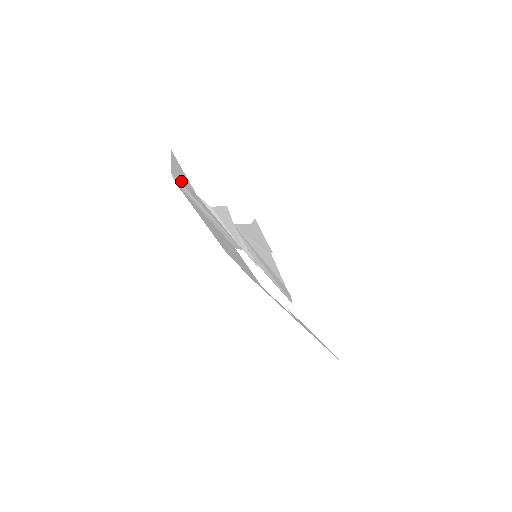
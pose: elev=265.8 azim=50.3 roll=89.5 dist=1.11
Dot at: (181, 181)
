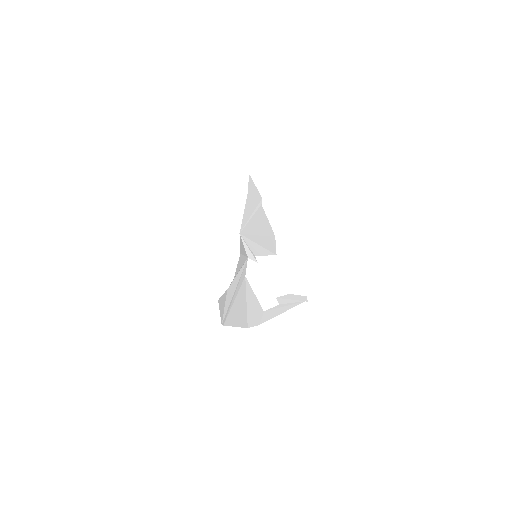
Dot at: (224, 311)
